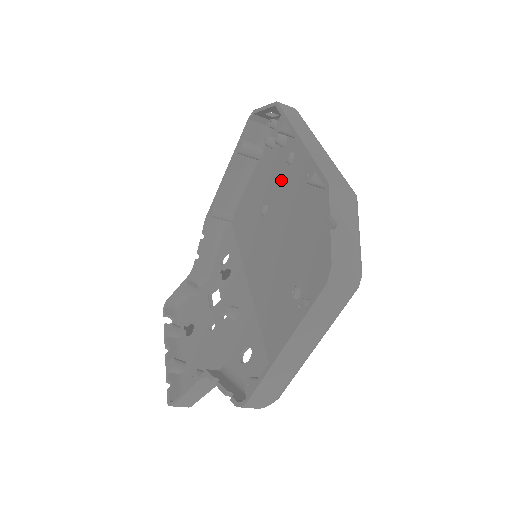
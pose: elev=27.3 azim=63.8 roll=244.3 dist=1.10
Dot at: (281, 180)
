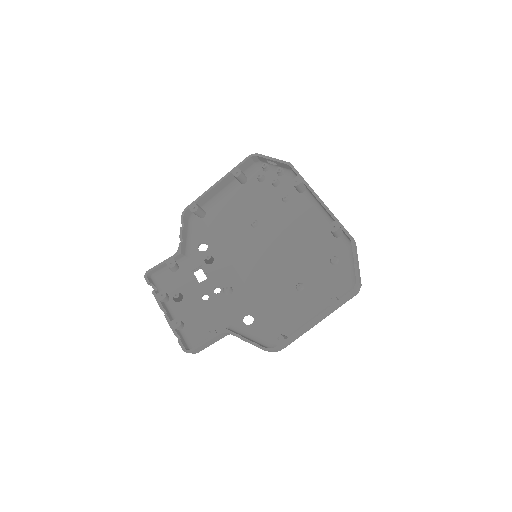
Dot at: (275, 210)
